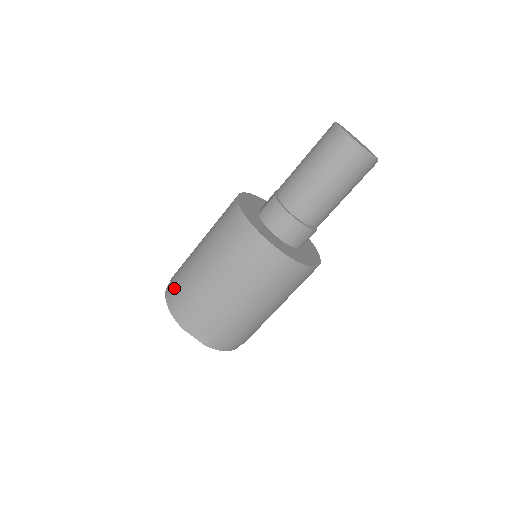
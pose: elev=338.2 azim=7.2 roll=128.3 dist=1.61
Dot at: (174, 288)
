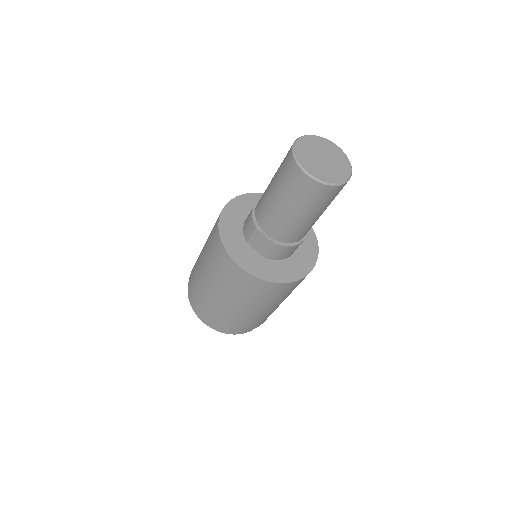
Dot at: (228, 329)
